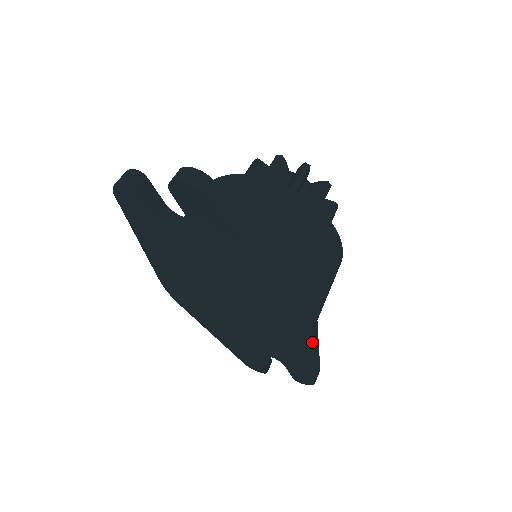
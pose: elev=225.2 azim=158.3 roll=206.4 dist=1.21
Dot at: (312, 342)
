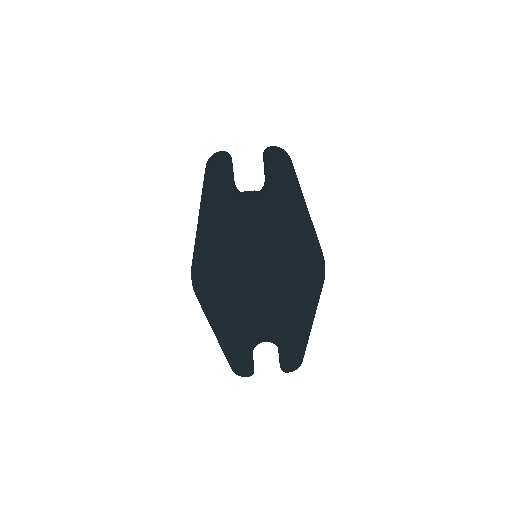
Dot at: (318, 302)
